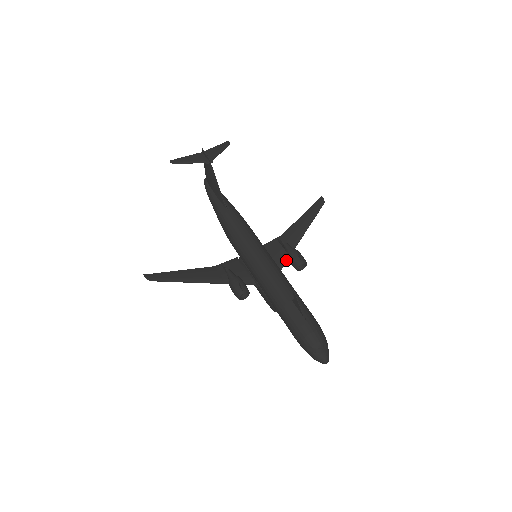
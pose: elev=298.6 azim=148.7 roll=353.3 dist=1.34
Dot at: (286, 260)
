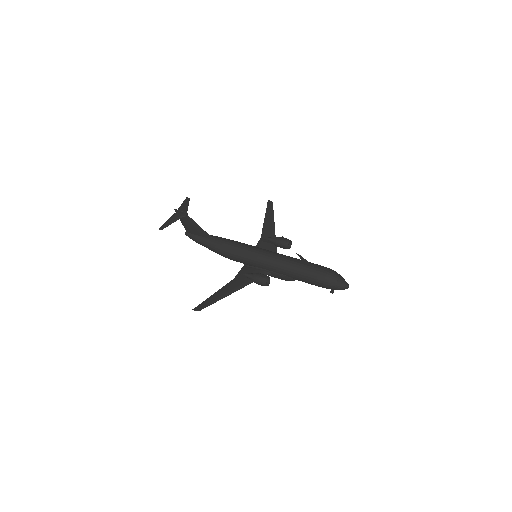
Dot at: (276, 248)
